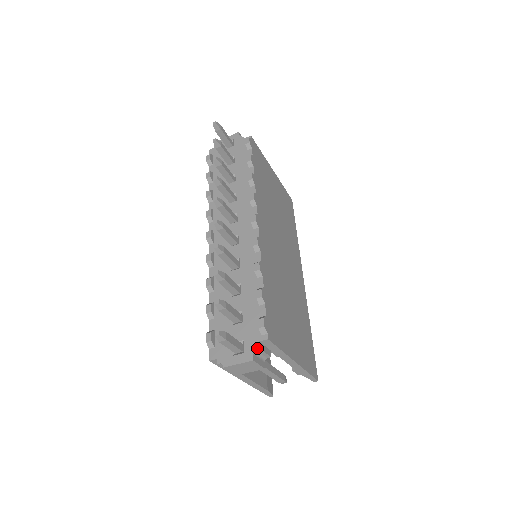
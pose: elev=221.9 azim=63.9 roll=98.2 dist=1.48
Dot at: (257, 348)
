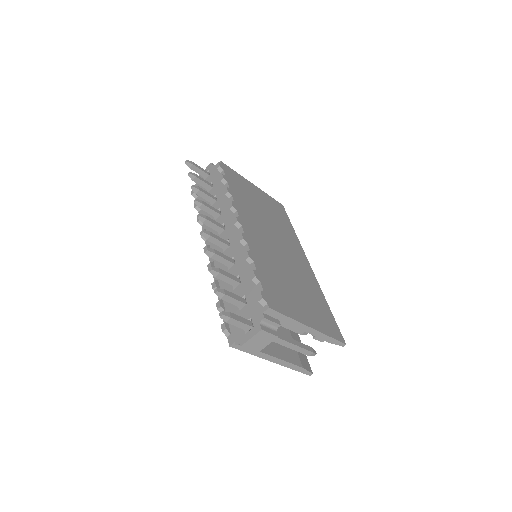
Dot at: (262, 319)
